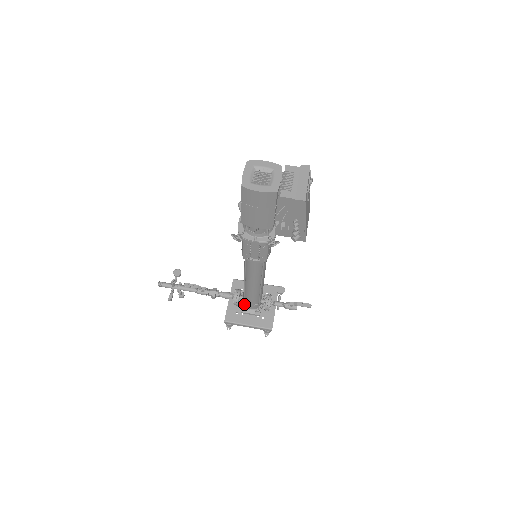
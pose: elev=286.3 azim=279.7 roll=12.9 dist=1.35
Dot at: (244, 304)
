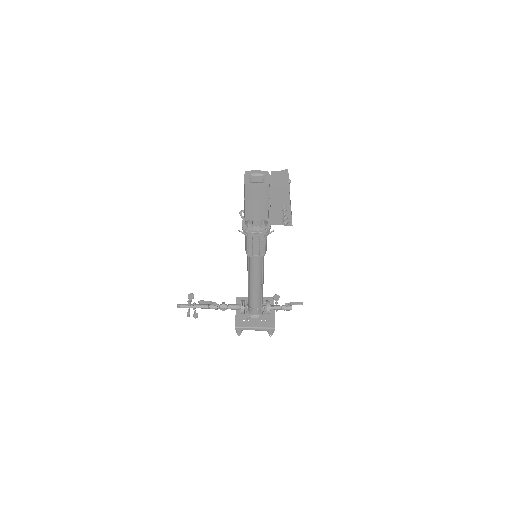
Dot at: (249, 310)
